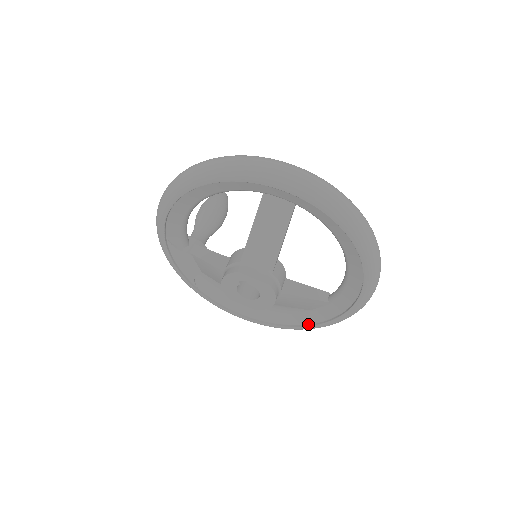
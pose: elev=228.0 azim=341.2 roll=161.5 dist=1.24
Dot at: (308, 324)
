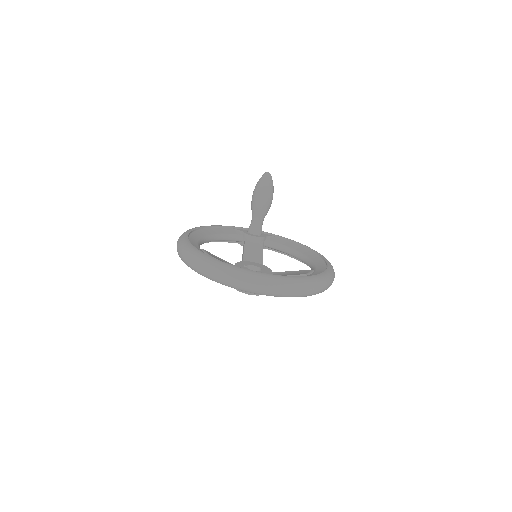
Dot at: occluded
